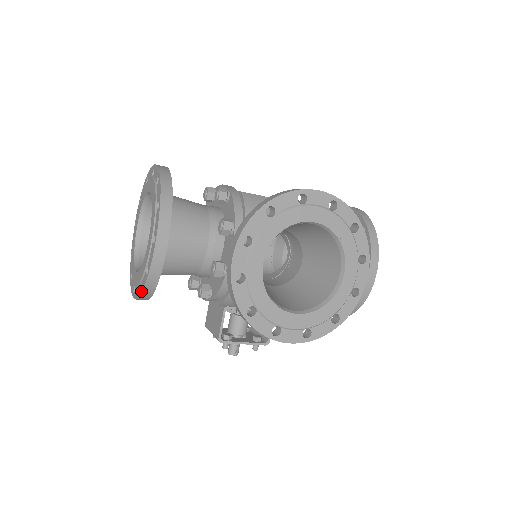
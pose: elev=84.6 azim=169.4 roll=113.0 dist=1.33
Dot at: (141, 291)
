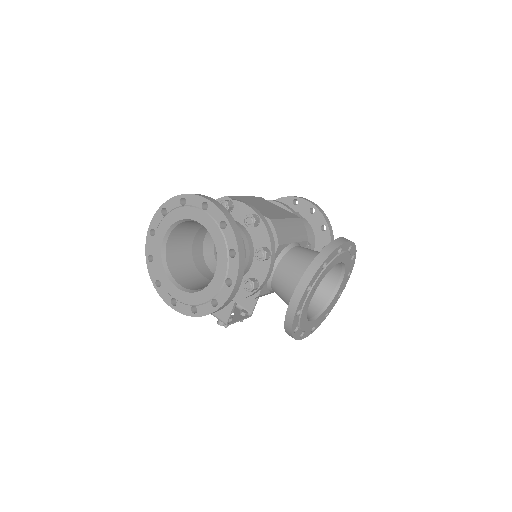
Dot at: (201, 315)
